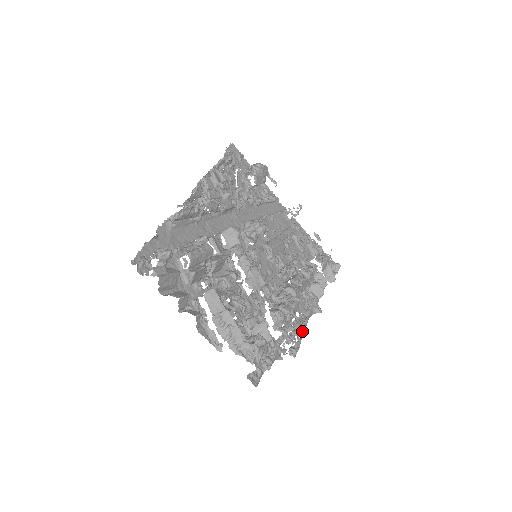
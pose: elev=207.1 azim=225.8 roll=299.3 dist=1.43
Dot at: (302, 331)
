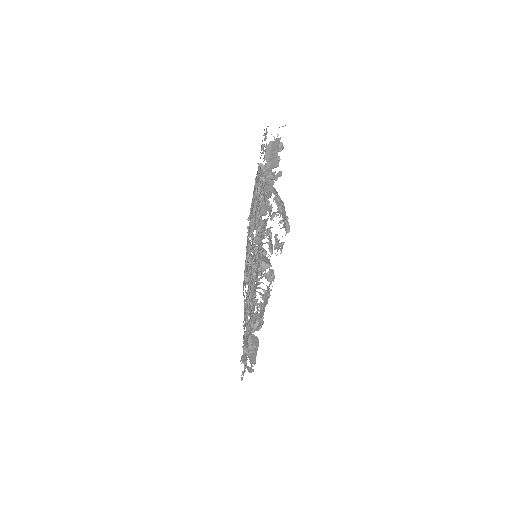
Dot at: occluded
